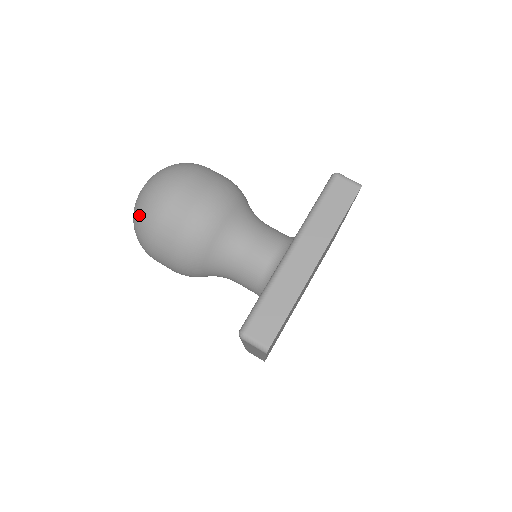
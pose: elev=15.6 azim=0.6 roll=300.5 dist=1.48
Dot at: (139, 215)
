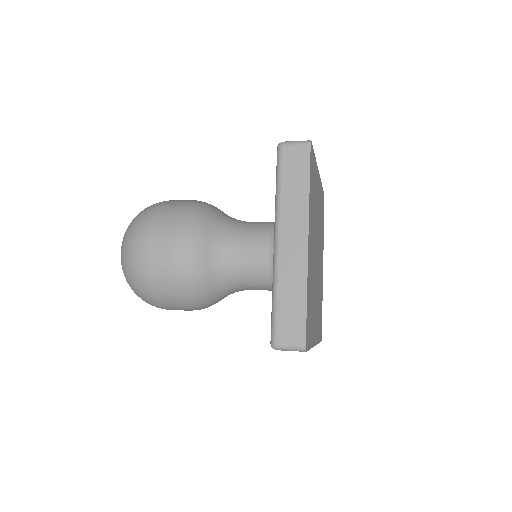
Dot at: (130, 281)
